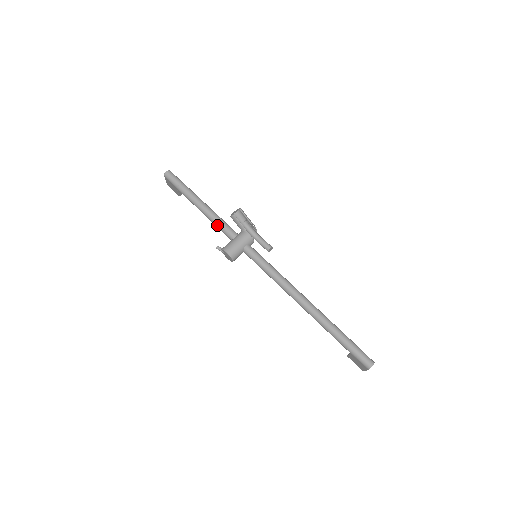
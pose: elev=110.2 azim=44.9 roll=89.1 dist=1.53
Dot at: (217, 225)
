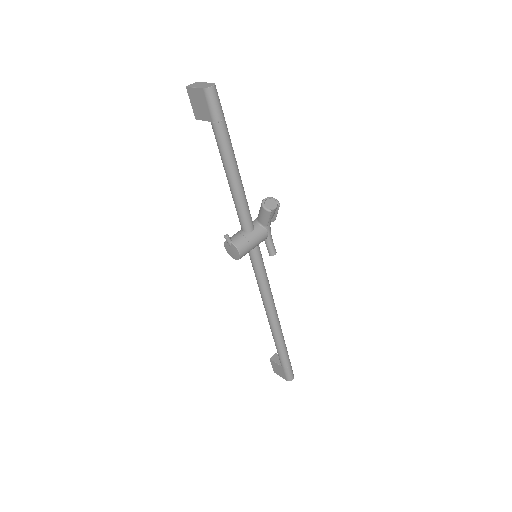
Dot at: (239, 206)
